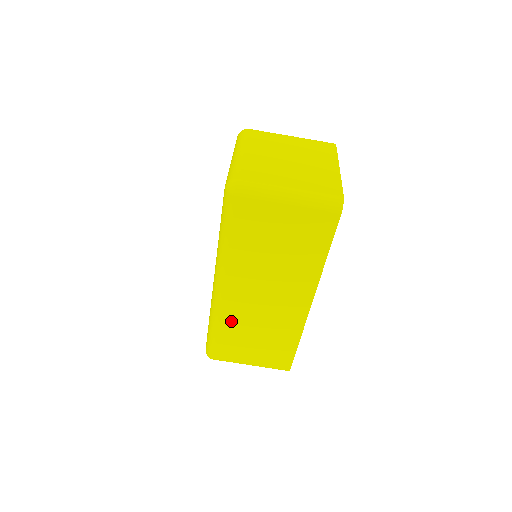
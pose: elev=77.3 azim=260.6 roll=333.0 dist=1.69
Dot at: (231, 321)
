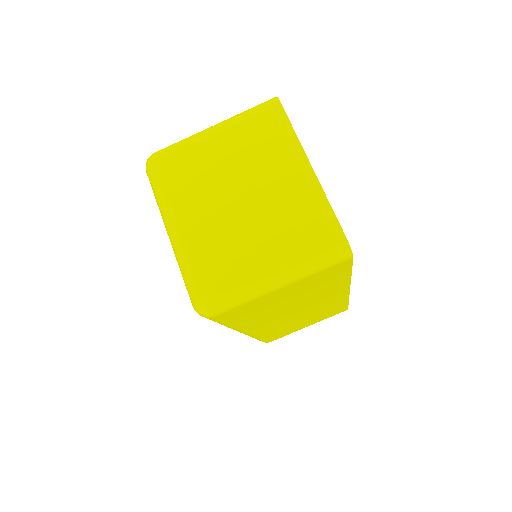
Dot at: (272, 331)
